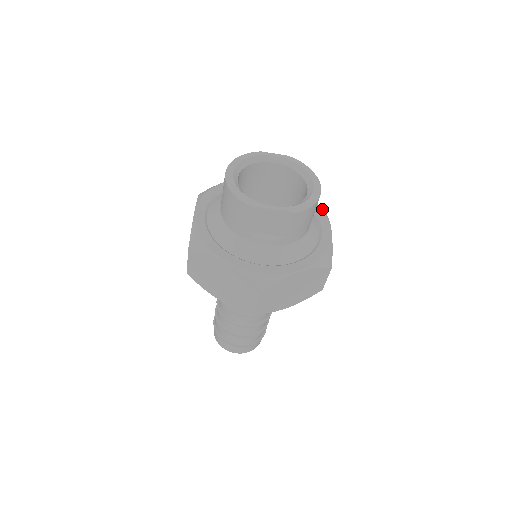
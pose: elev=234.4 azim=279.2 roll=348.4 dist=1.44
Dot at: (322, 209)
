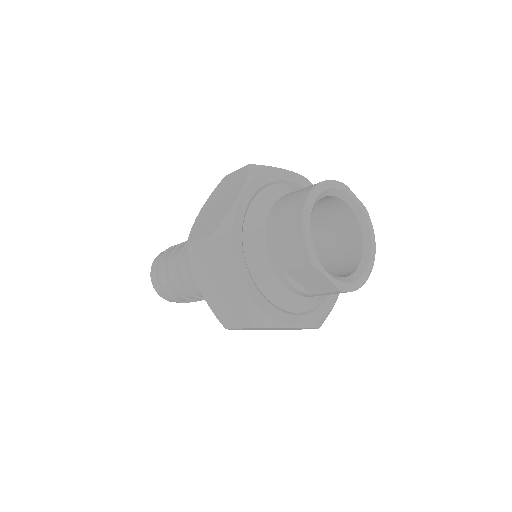
Dot at: occluded
